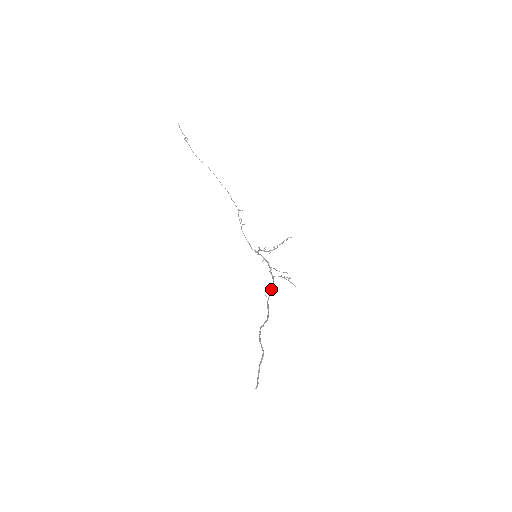
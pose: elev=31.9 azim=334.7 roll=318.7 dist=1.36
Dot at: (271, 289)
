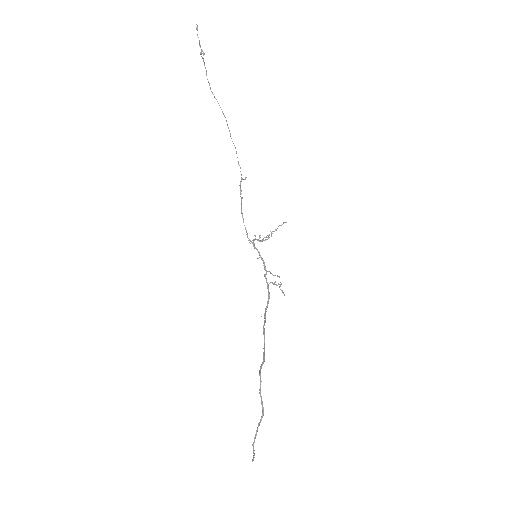
Dot at: (267, 306)
